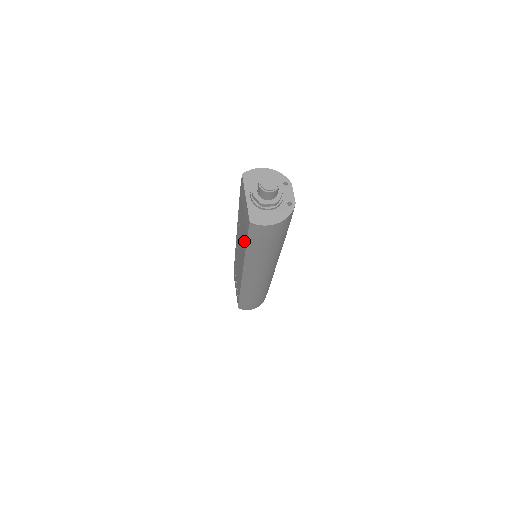
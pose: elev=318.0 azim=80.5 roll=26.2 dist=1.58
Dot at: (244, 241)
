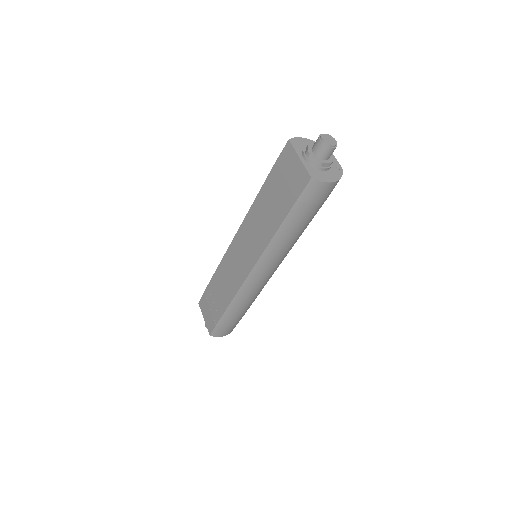
Dot at: (278, 217)
